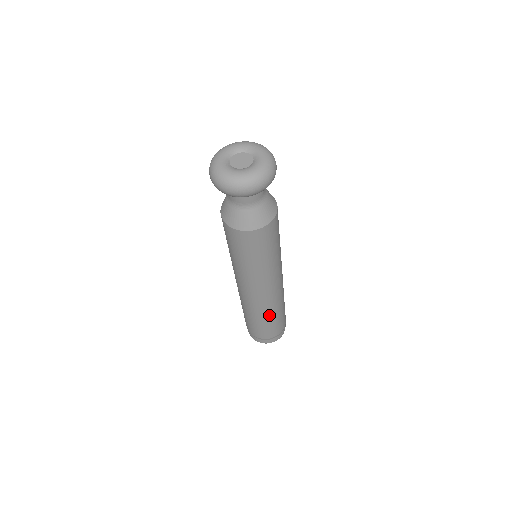
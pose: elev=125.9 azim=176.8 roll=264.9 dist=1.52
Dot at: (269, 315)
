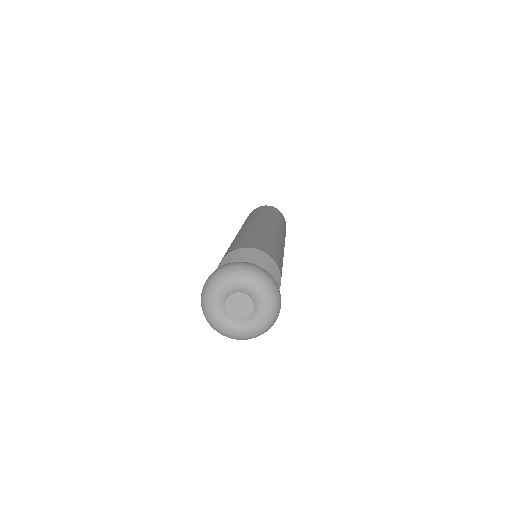
Dot at: occluded
